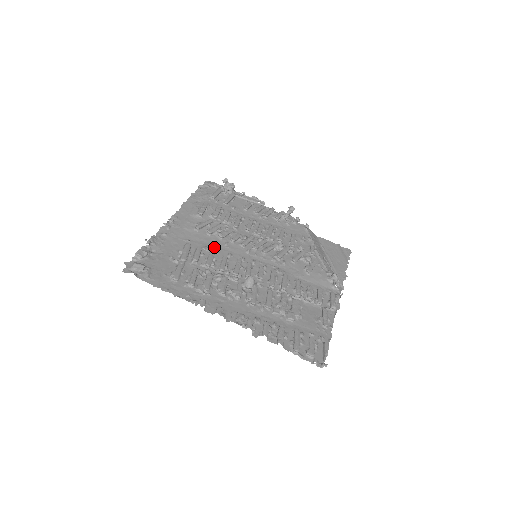
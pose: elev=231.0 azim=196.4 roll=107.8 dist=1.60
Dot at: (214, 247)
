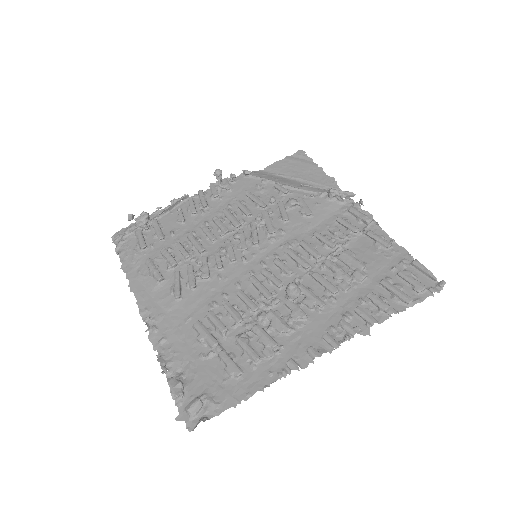
Dot at: (216, 295)
